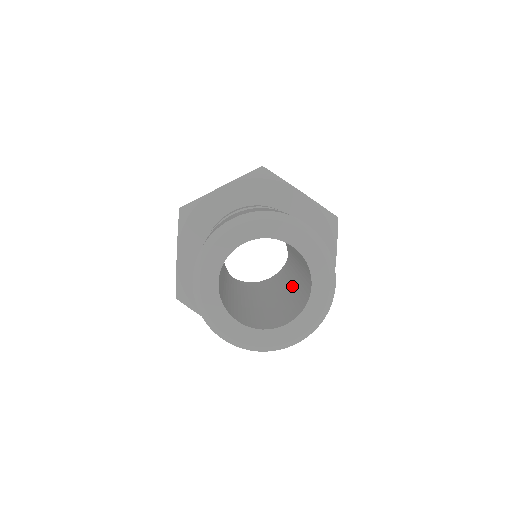
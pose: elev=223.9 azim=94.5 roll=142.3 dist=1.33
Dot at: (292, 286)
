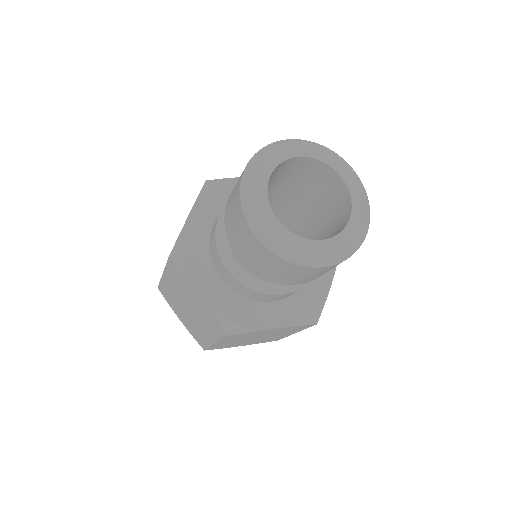
Dot at: occluded
